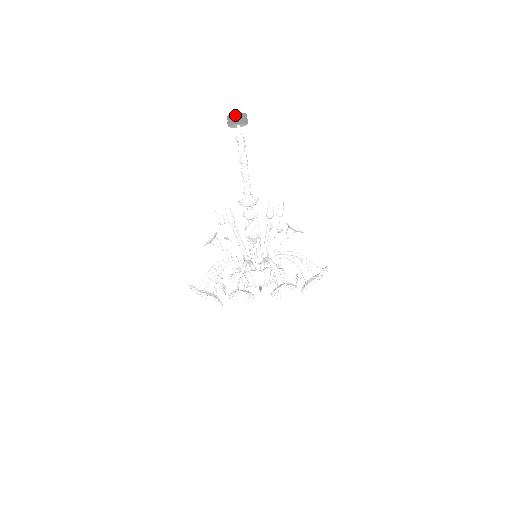
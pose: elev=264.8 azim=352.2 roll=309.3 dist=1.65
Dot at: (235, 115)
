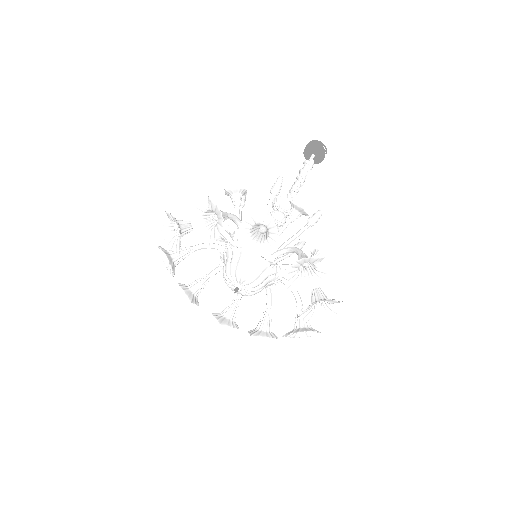
Dot at: (309, 142)
